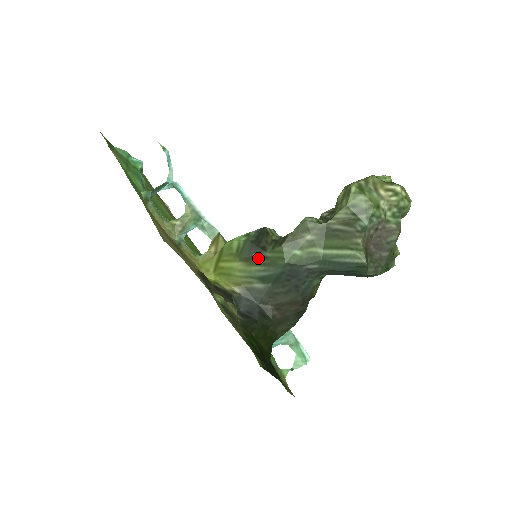
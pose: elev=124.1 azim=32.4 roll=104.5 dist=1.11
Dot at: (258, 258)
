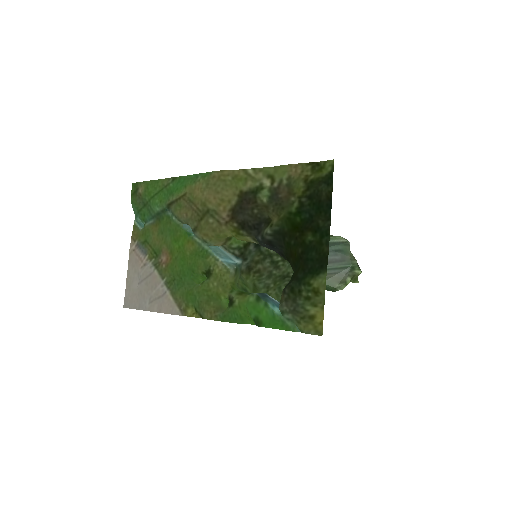
Dot at: occluded
